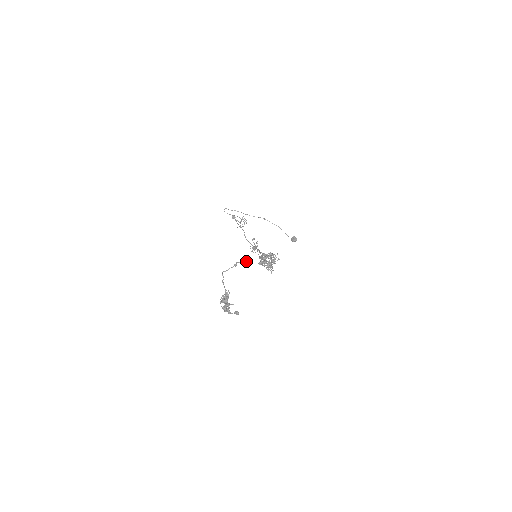
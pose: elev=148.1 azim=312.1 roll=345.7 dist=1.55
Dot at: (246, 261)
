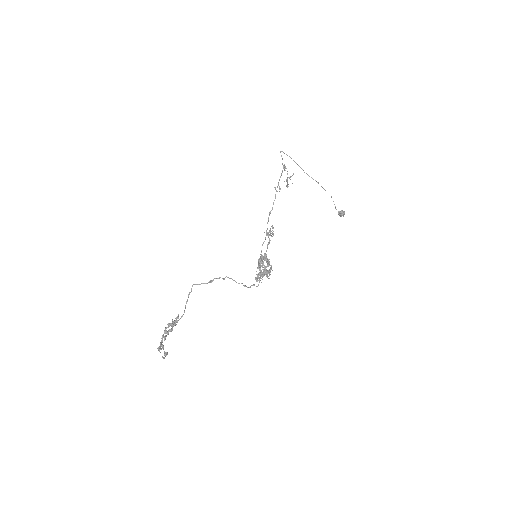
Dot at: (227, 277)
